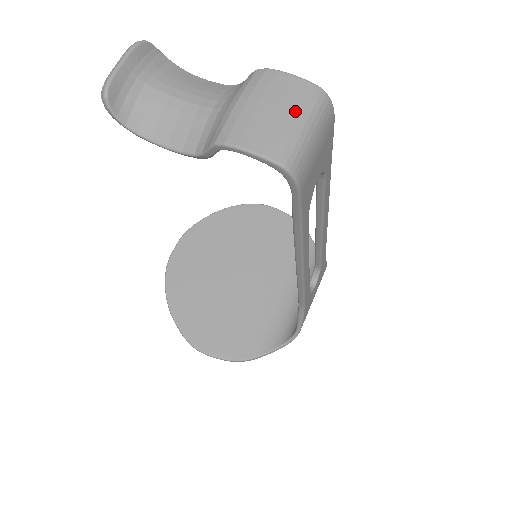
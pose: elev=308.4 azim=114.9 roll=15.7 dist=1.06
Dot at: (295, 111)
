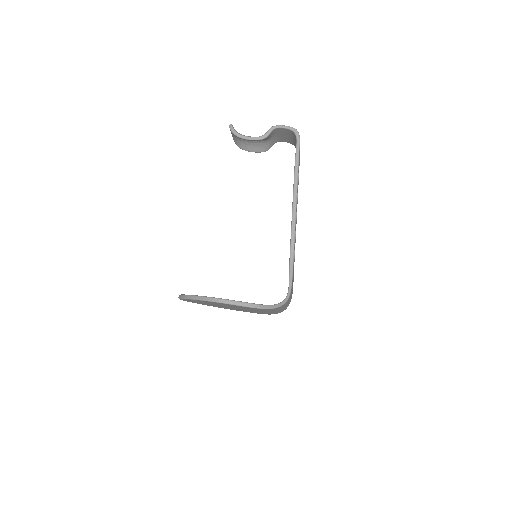
Dot at: occluded
